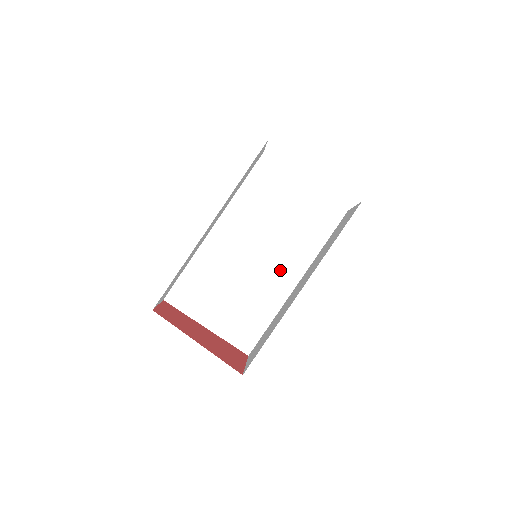
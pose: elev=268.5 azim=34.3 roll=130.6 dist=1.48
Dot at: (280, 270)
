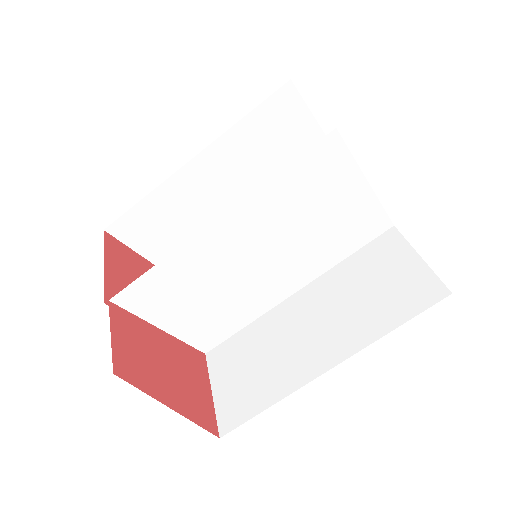
Dot at: (281, 279)
